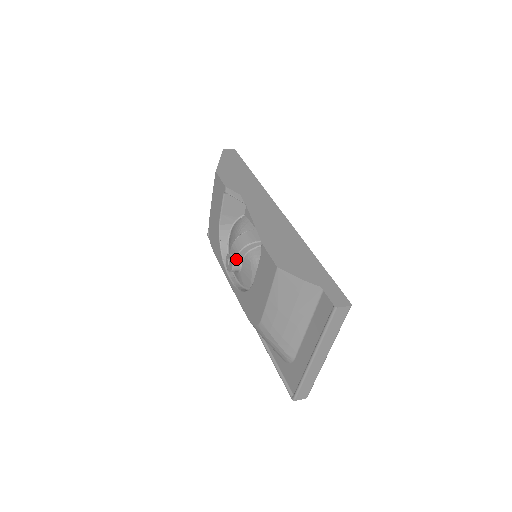
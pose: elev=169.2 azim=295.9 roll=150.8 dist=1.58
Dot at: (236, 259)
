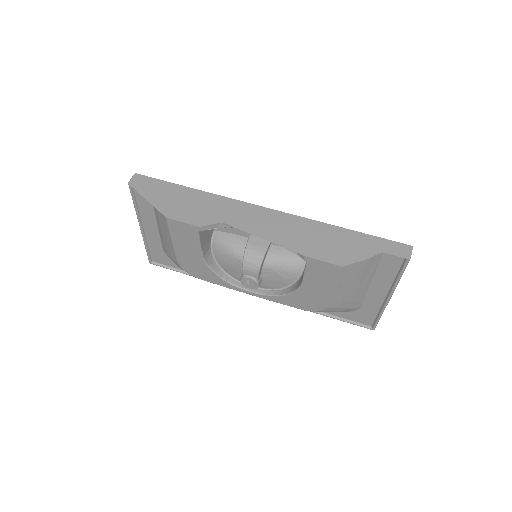
Dot at: (258, 277)
